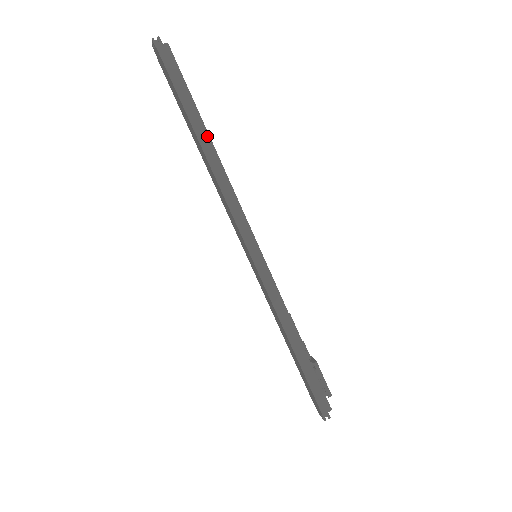
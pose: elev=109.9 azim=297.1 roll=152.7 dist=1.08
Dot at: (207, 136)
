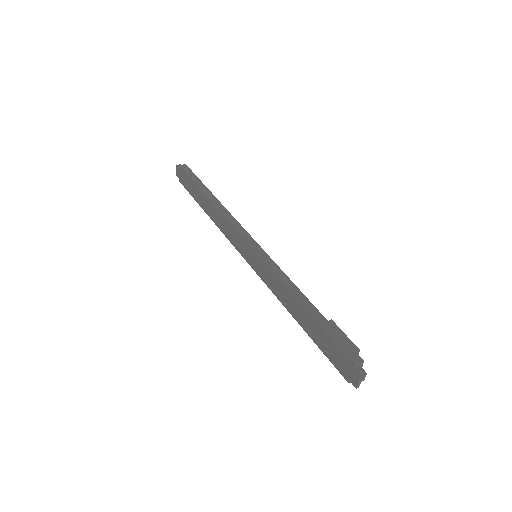
Dot at: (211, 194)
